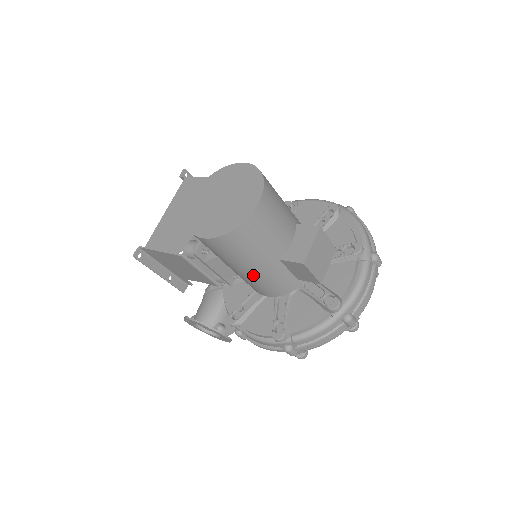
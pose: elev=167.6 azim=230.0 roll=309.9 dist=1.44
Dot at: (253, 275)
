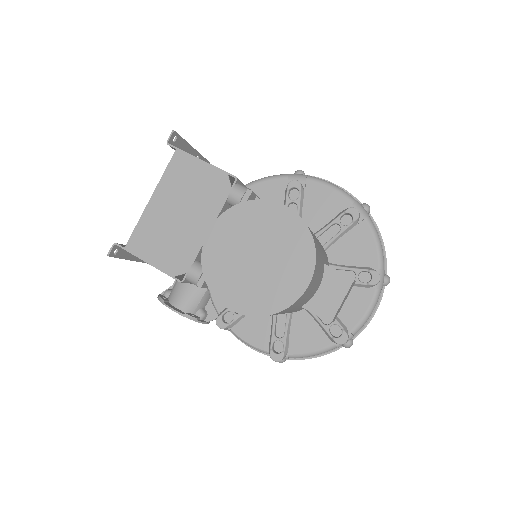
Dot at: occluded
